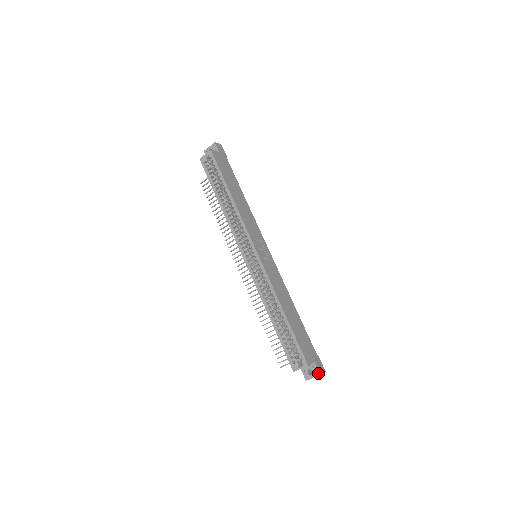
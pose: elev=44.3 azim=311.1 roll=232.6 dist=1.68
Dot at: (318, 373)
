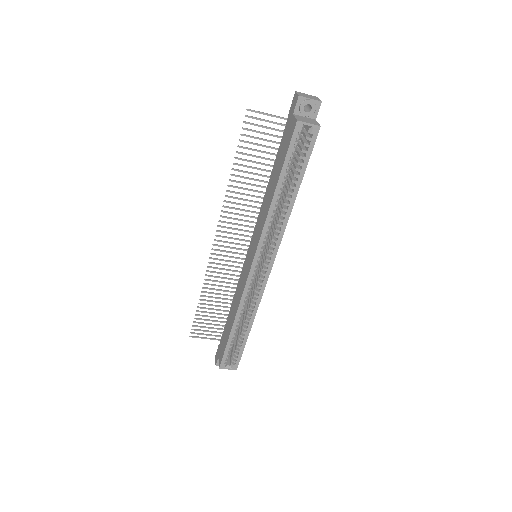
Dot at: occluded
